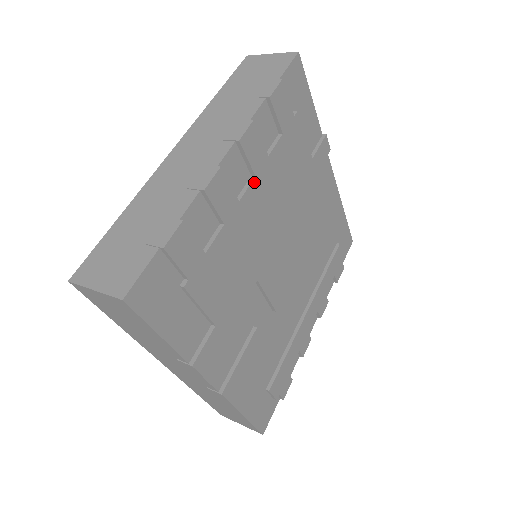
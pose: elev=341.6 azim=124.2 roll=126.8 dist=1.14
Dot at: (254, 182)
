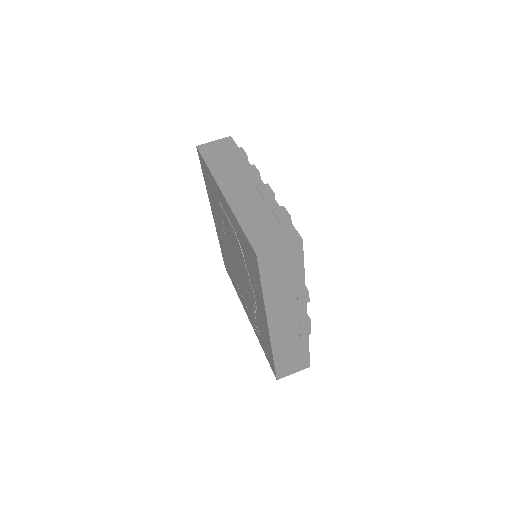
Dot at: occluded
